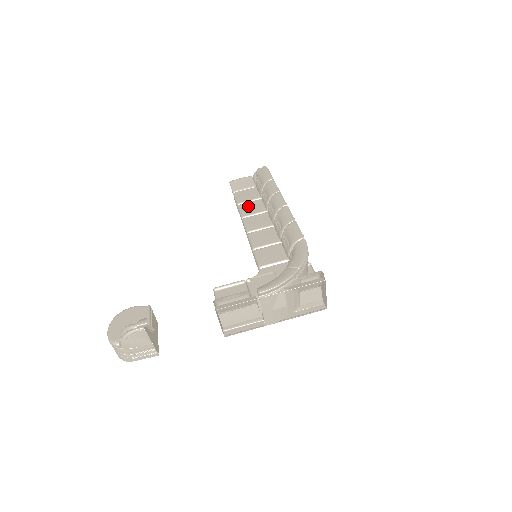
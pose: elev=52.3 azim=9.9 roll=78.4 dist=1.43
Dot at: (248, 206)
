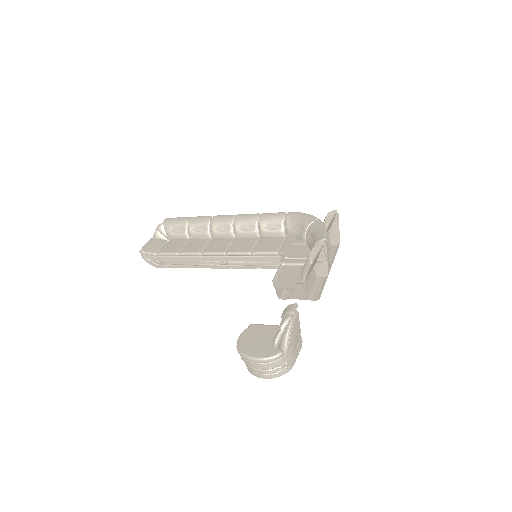
Dot at: (190, 247)
